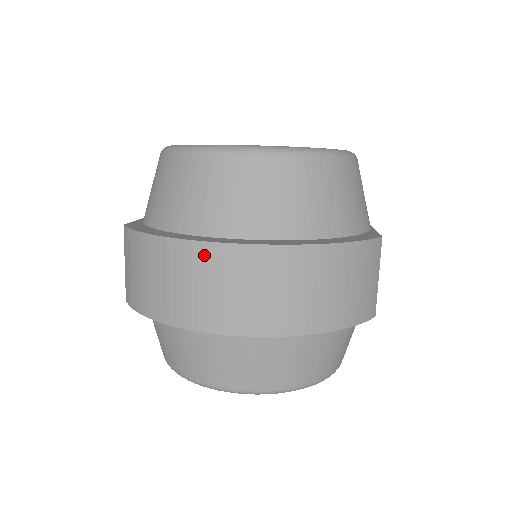
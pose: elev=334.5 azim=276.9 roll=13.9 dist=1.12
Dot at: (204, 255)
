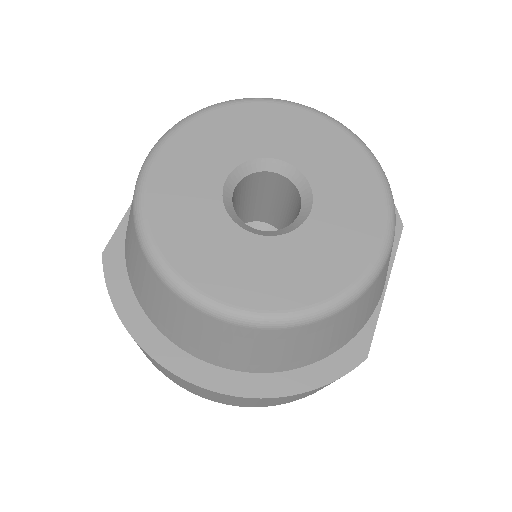
Dot at: (169, 372)
